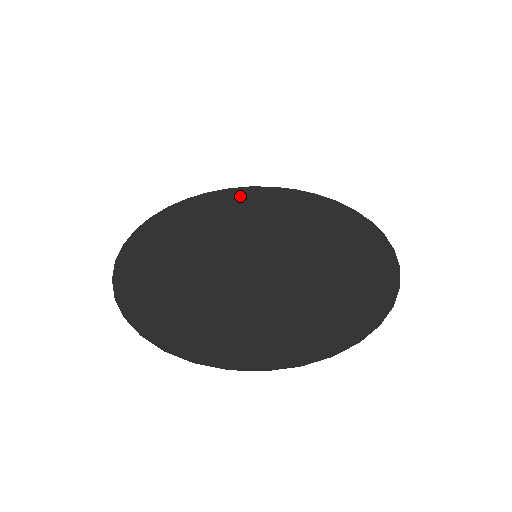
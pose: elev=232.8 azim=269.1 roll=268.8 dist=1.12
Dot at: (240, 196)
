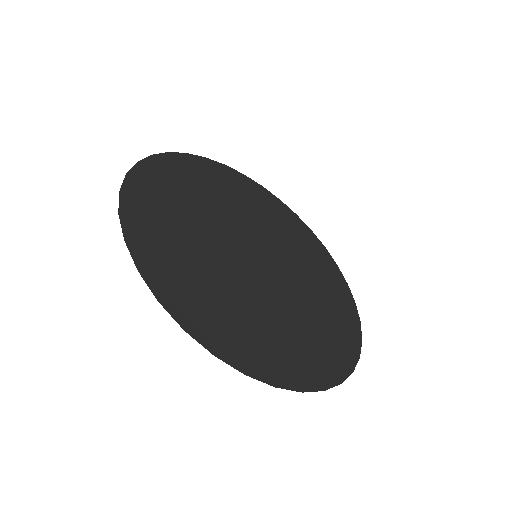
Dot at: (204, 169)
